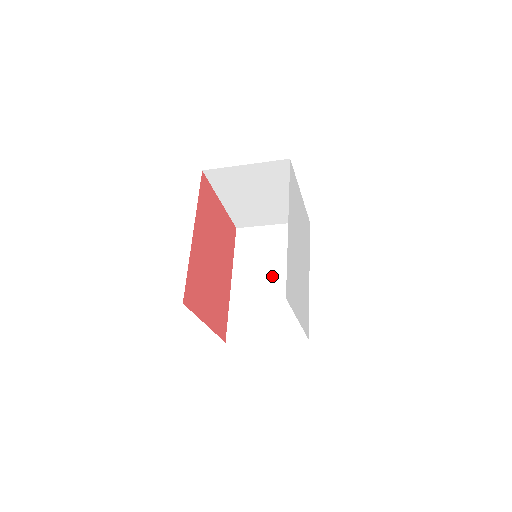
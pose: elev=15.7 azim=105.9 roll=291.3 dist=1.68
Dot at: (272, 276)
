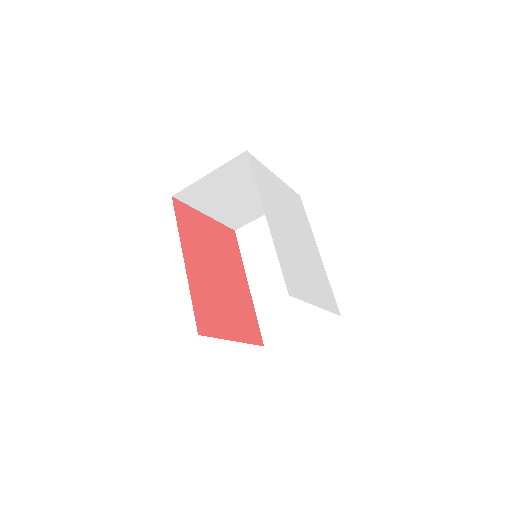
Dot at: occluded
